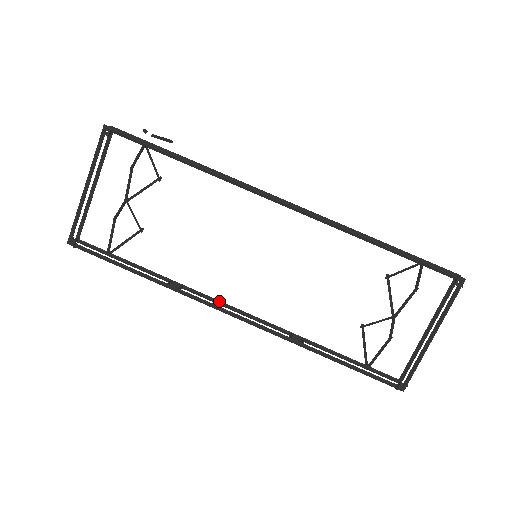
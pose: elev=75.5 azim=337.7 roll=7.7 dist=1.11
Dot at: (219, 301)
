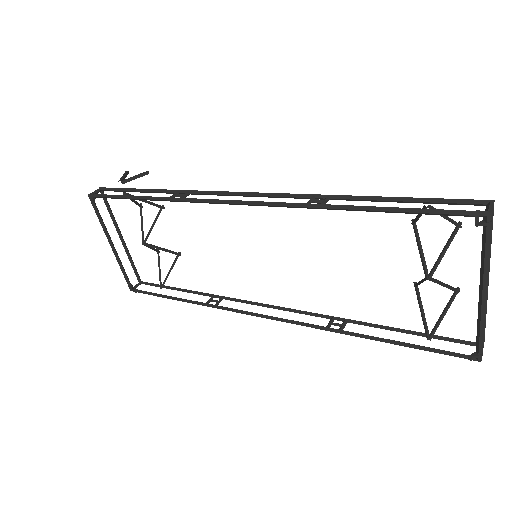
Dot at: (256, 303)
